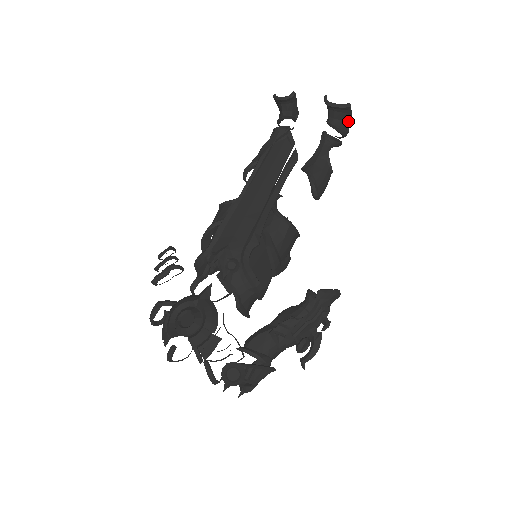
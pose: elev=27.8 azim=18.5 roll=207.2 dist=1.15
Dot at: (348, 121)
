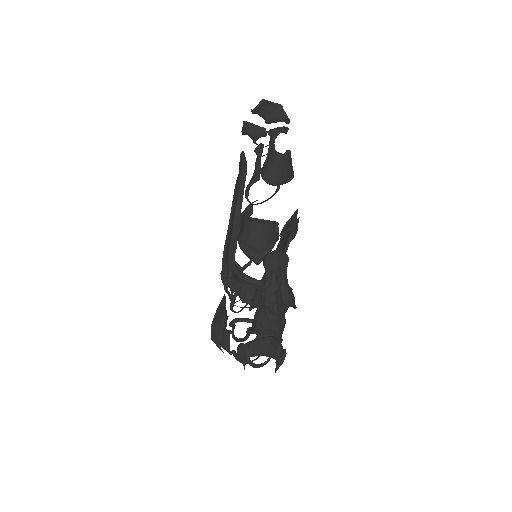
Dot at: (277, 109)
